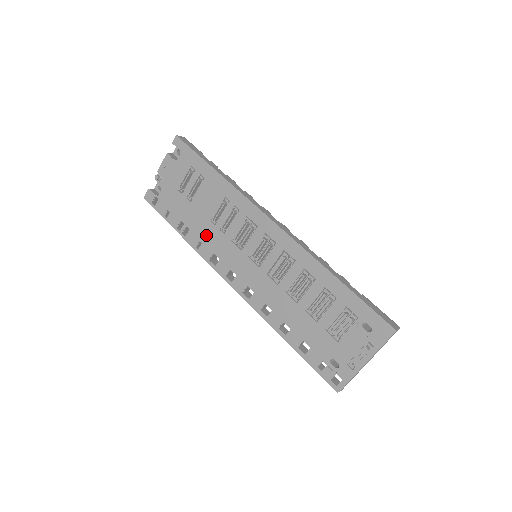
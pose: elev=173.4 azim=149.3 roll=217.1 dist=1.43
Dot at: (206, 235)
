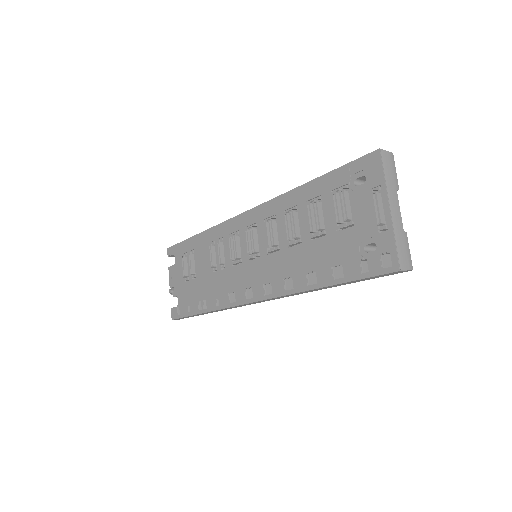
Dot at: (216, 287)
